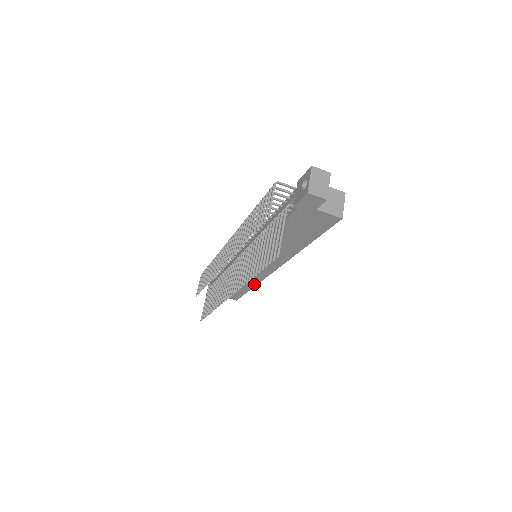
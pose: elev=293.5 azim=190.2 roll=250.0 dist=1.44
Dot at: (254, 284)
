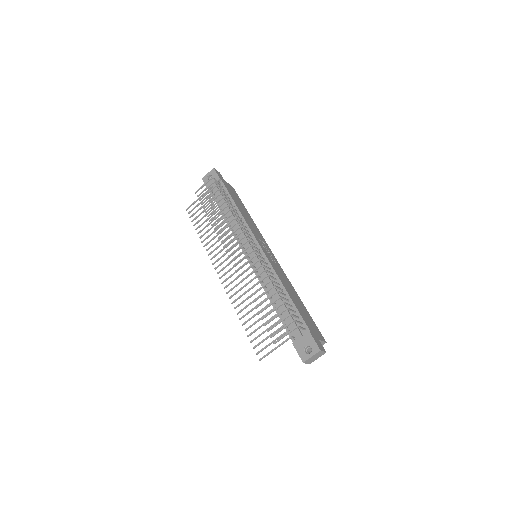
Dot at: occluded
